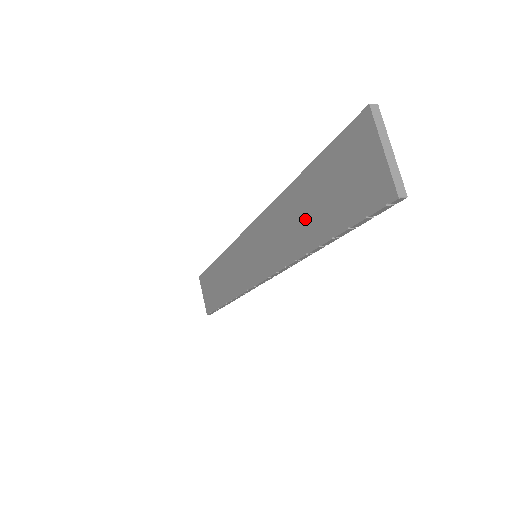
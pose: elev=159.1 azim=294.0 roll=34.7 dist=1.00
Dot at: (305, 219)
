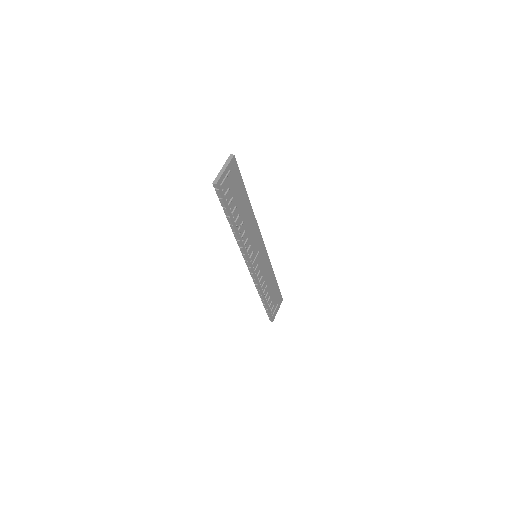
Dot at: occluded
